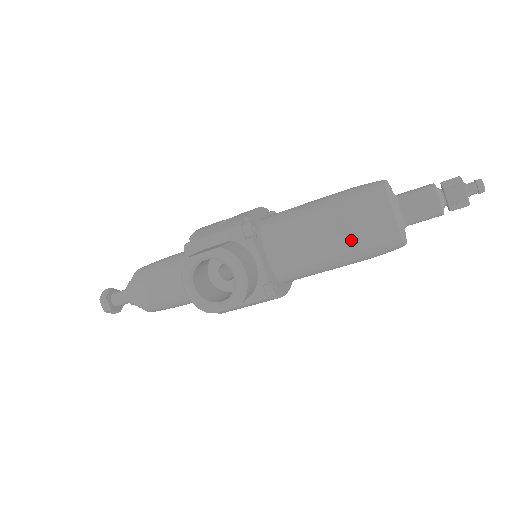
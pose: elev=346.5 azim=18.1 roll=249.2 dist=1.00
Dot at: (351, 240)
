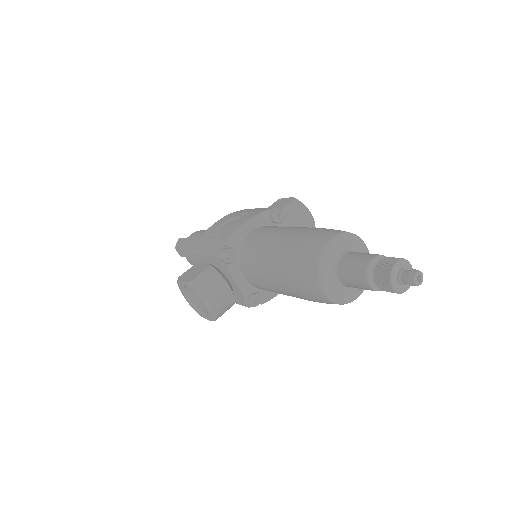
Dot at: (295, 293)
